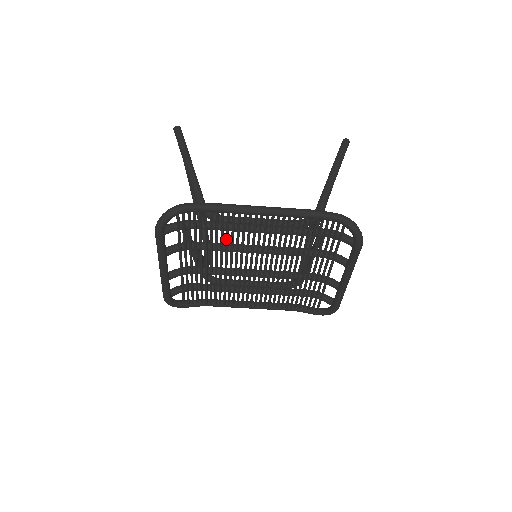
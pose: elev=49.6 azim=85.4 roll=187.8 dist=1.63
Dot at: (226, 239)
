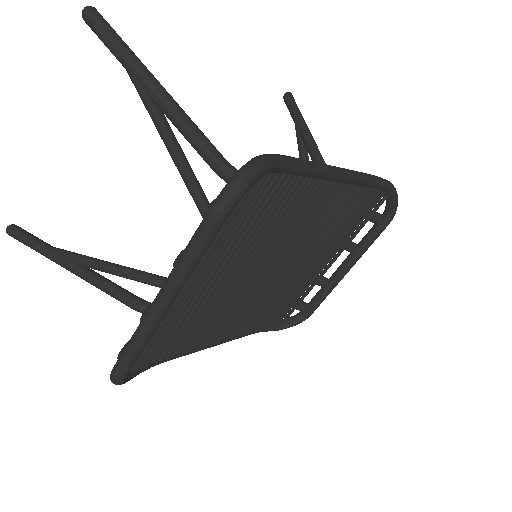
Dot at: (273, 227)
